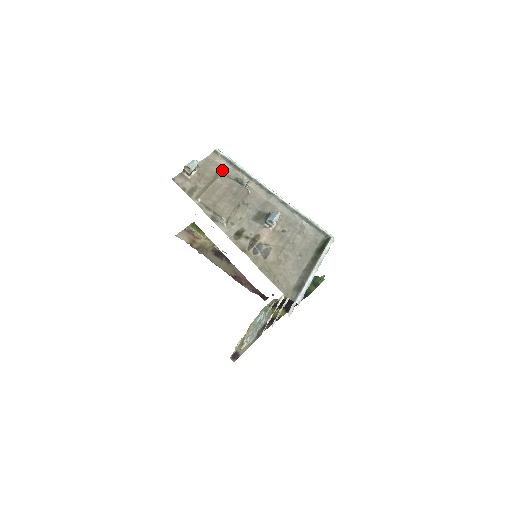
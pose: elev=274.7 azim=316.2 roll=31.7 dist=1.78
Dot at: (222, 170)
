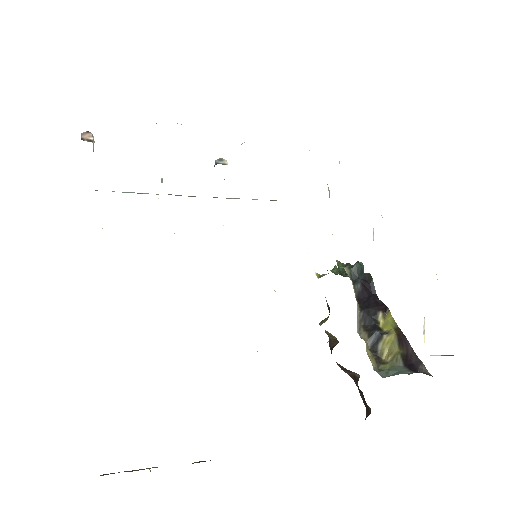
Dot at: occluded
